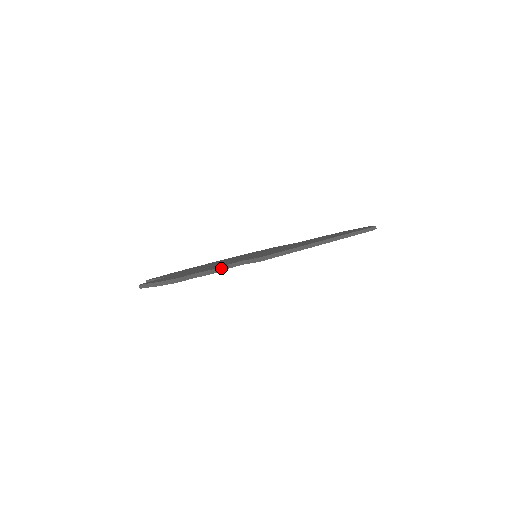
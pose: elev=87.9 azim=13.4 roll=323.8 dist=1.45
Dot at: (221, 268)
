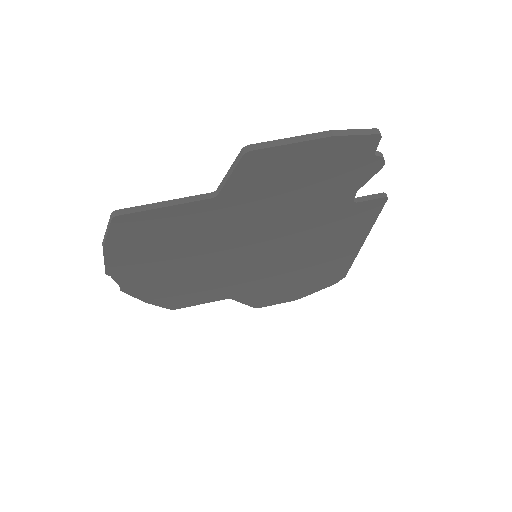
Dot at: (369, 175)
